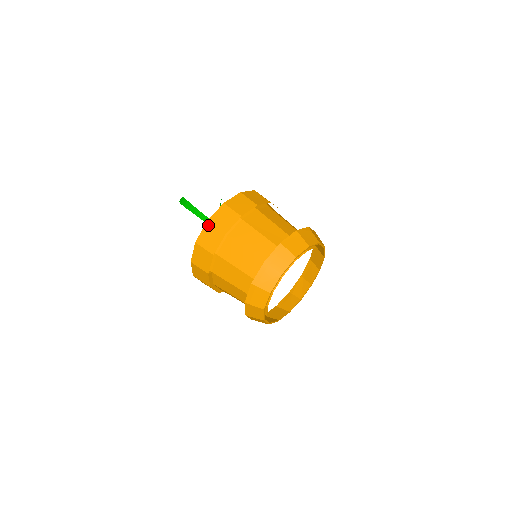
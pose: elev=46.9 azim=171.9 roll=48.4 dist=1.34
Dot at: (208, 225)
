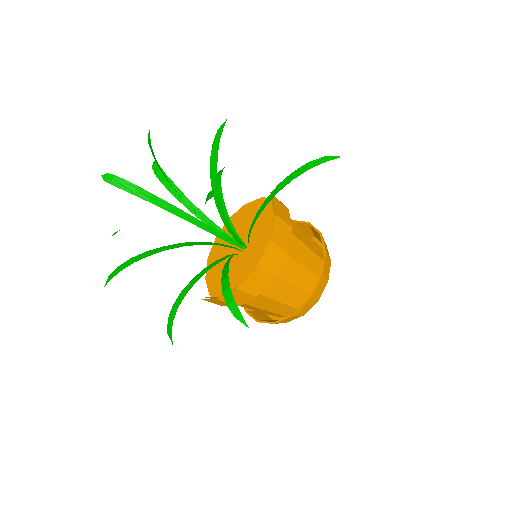
Dot at: (272, 245)
